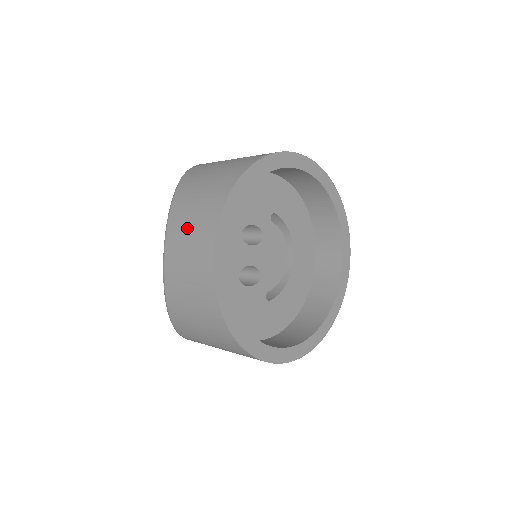
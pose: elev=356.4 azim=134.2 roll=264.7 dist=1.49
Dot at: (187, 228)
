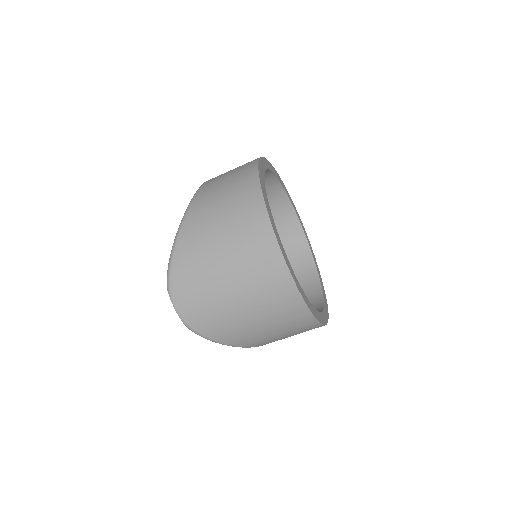
Dot at: occluded
